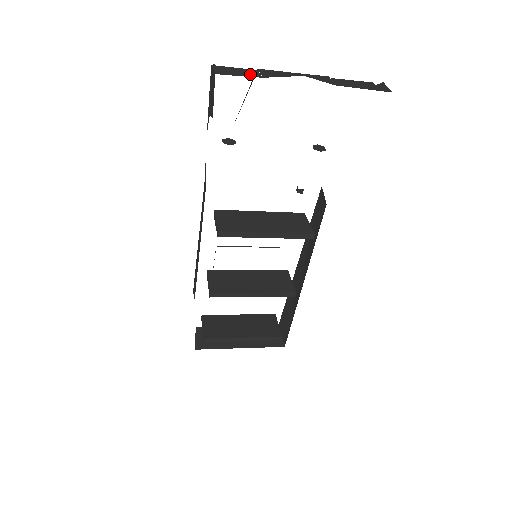
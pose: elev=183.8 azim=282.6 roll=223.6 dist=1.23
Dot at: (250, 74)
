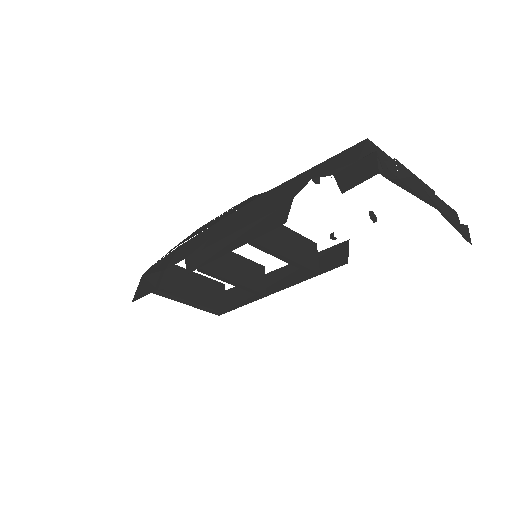
Dot at: (392, 169)
